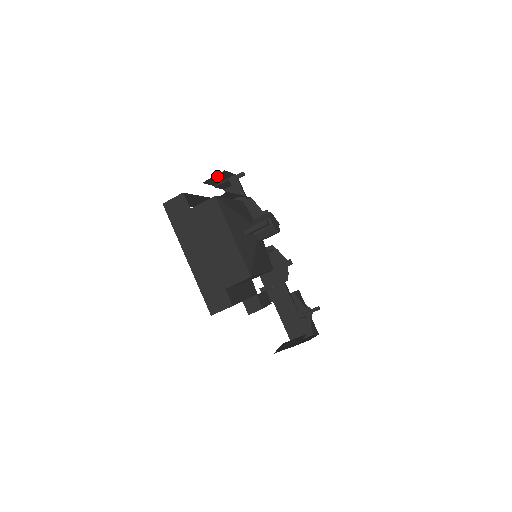
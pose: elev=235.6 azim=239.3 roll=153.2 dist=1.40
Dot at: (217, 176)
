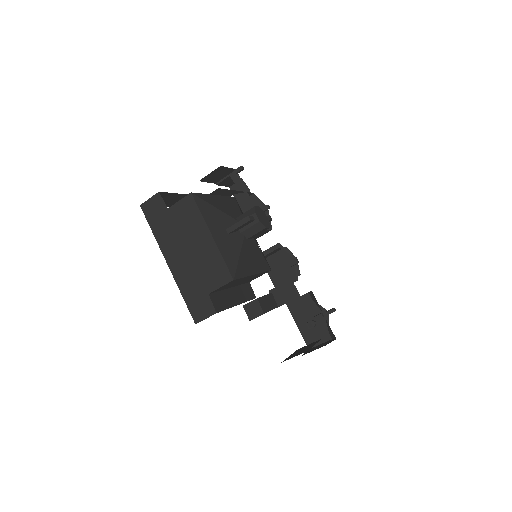
Dot at: (214, 173)
